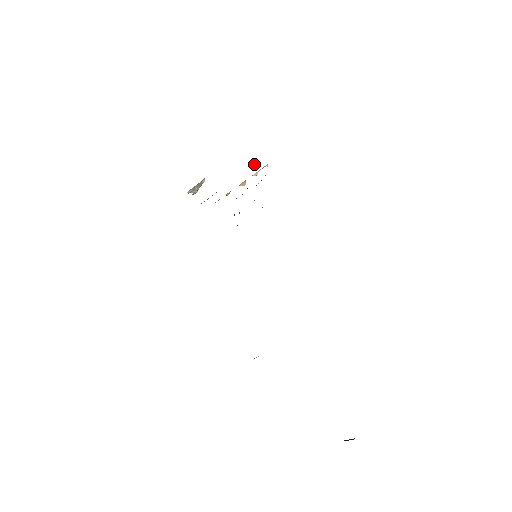
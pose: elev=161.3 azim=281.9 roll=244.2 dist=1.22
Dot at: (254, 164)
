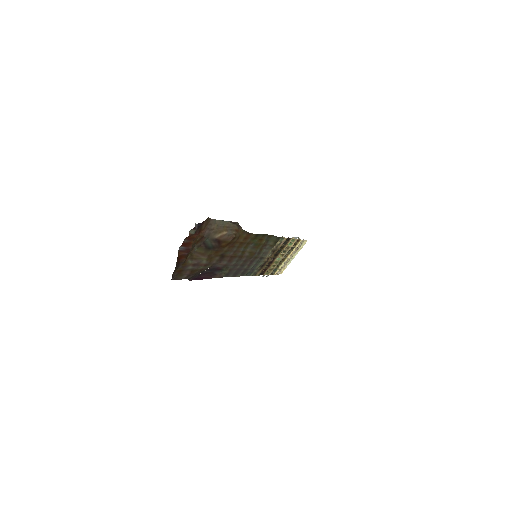
Dot at: occluded
